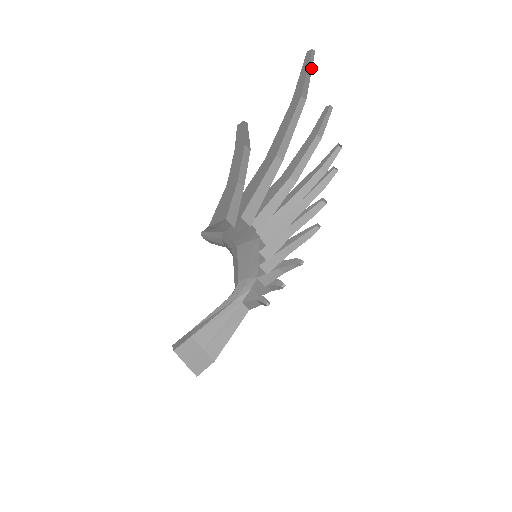
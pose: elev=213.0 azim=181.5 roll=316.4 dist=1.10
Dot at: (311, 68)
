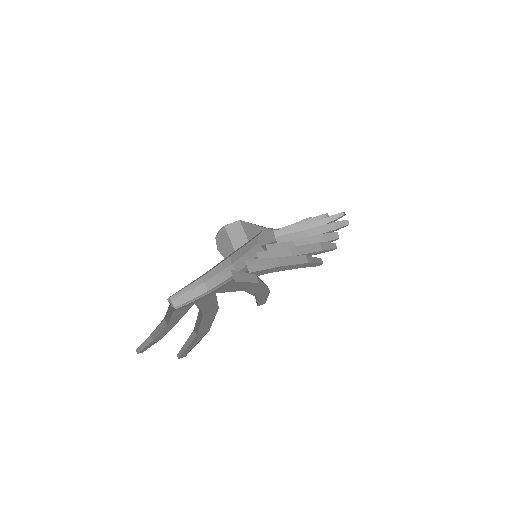
Dot at: (193, 346)
